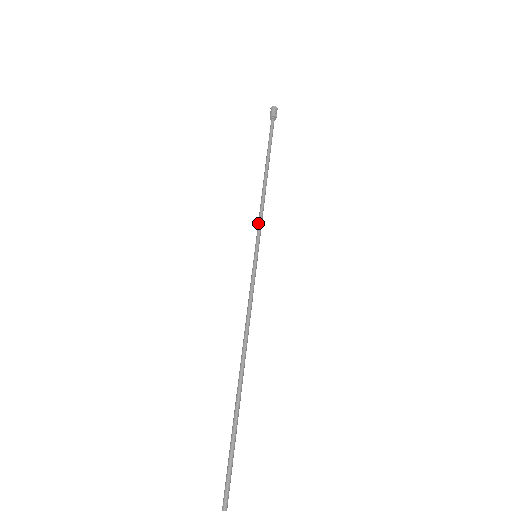
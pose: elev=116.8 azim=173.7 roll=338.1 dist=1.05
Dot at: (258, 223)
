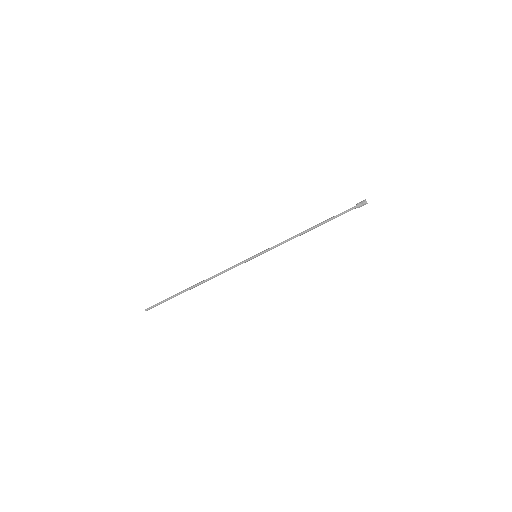
Dot at: (276, 246)
